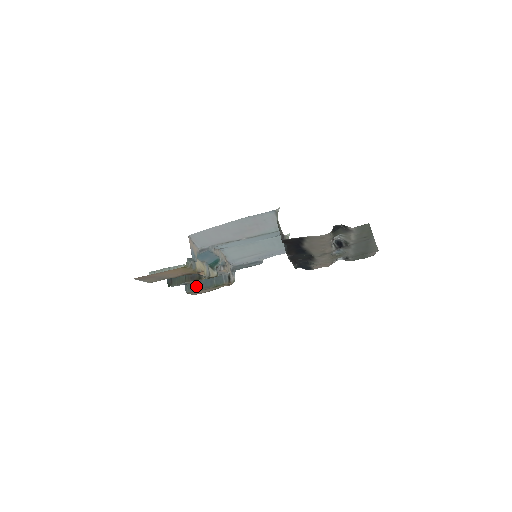
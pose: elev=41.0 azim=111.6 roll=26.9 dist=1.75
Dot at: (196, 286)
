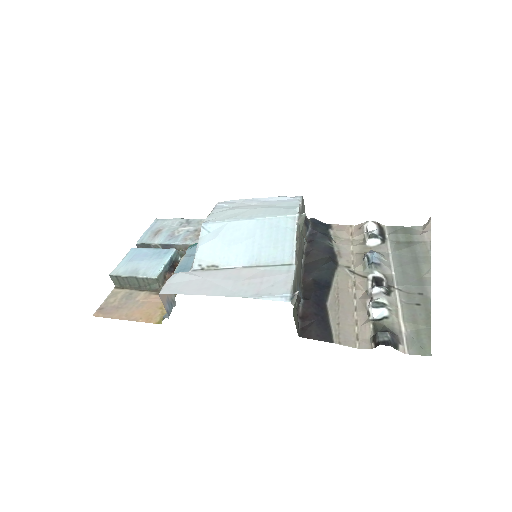
Dot at: occluded
